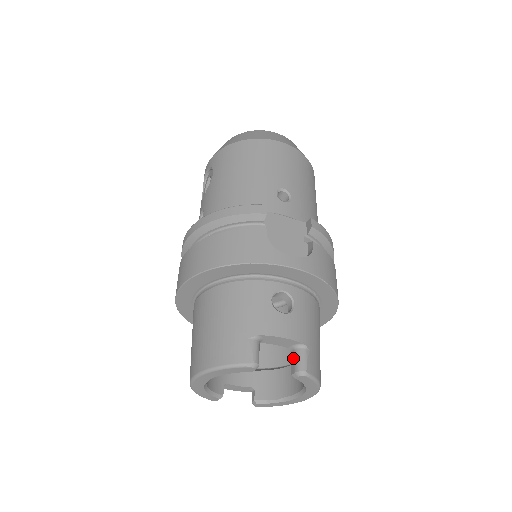
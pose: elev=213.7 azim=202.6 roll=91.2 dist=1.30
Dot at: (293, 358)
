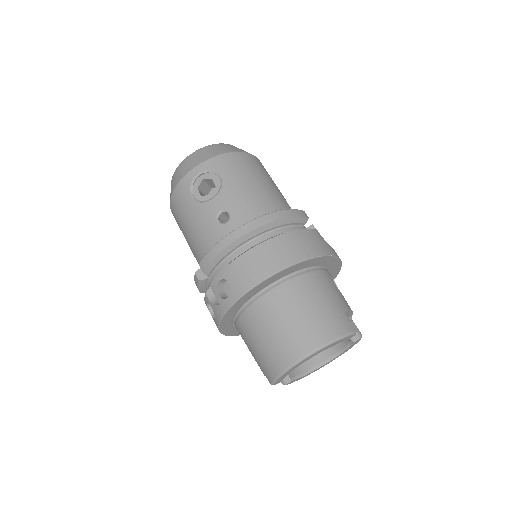
Dot at: occluded
